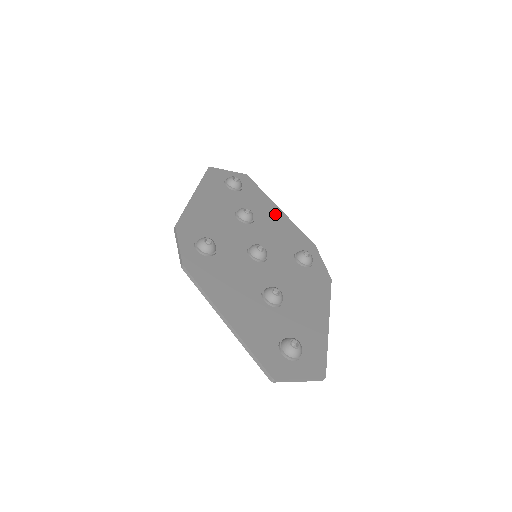
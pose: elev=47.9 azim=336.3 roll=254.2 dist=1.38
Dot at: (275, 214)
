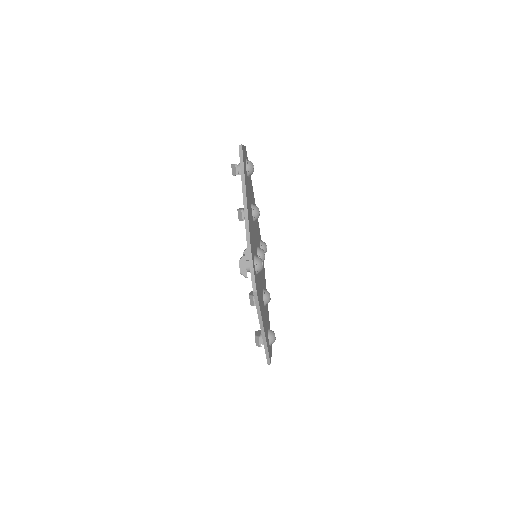
Dot at: occluded
